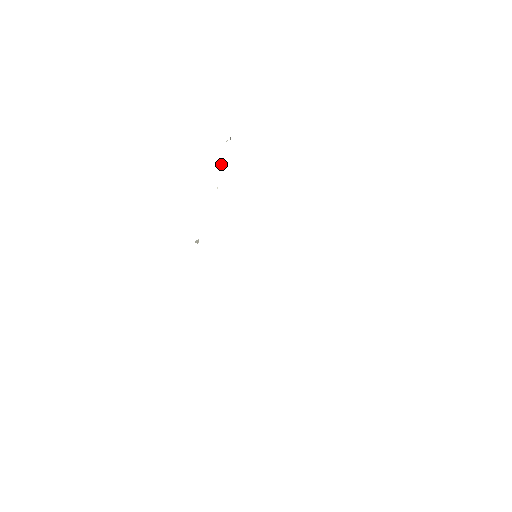
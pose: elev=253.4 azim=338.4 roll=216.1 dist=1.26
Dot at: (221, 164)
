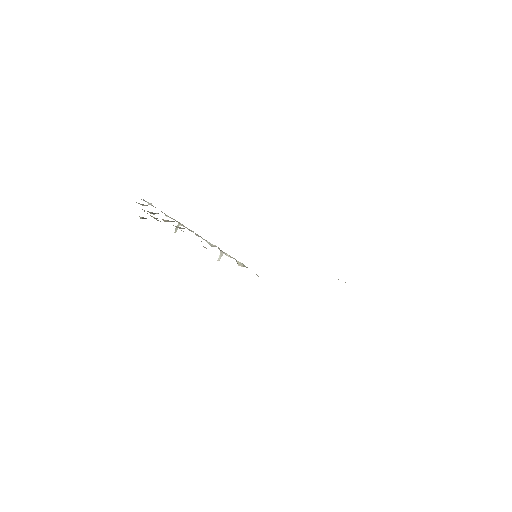
Dot at: (178, 226)
